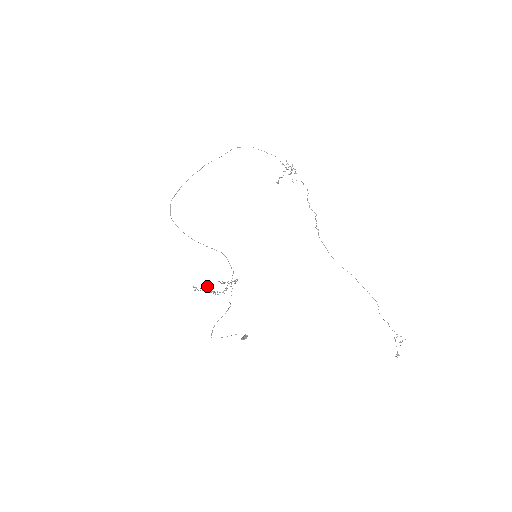
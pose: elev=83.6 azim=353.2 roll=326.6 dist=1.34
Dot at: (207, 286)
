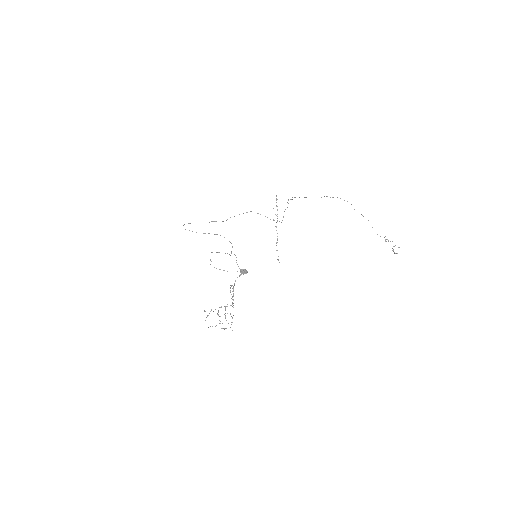
Dot at: occluded
